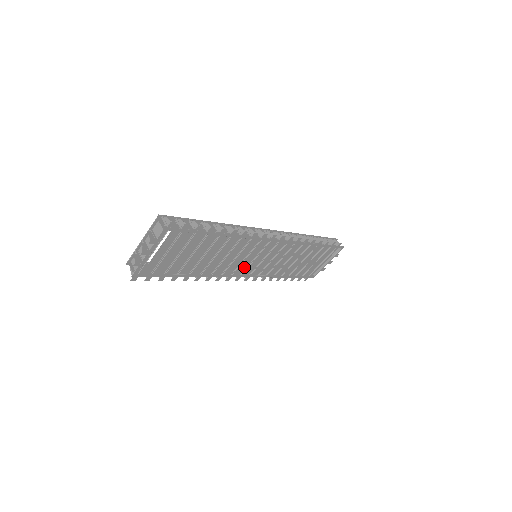
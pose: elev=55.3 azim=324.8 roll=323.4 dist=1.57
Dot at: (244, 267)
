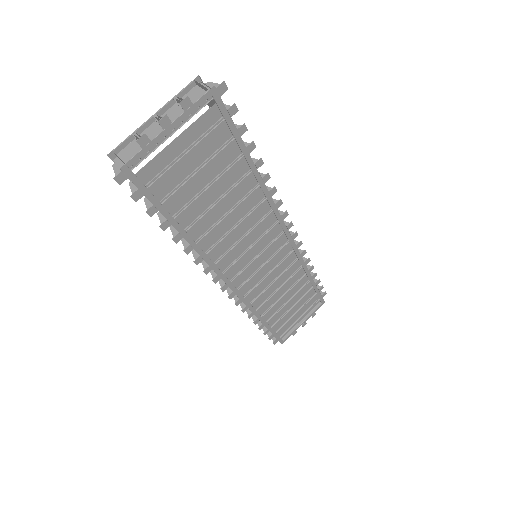
Dot at: (239, 267)
